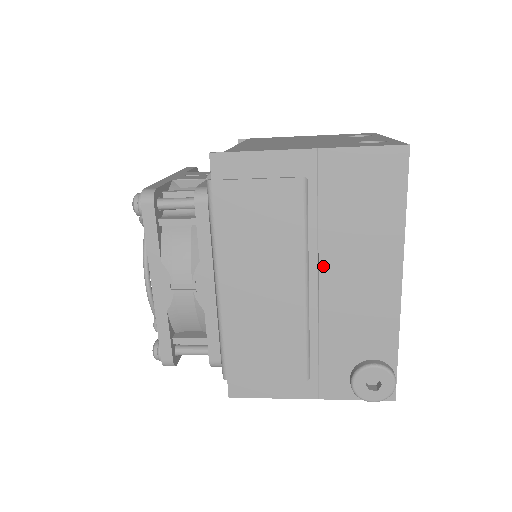
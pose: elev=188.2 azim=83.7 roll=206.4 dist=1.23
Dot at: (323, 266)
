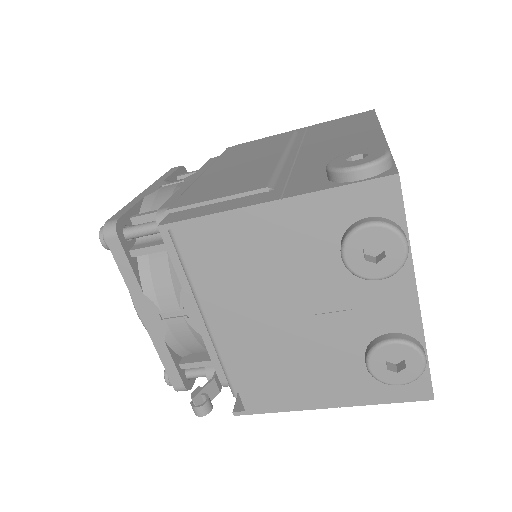
Dot at: (304, 147)
